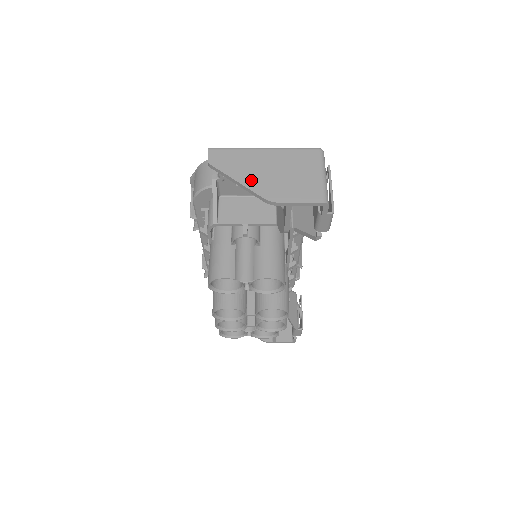
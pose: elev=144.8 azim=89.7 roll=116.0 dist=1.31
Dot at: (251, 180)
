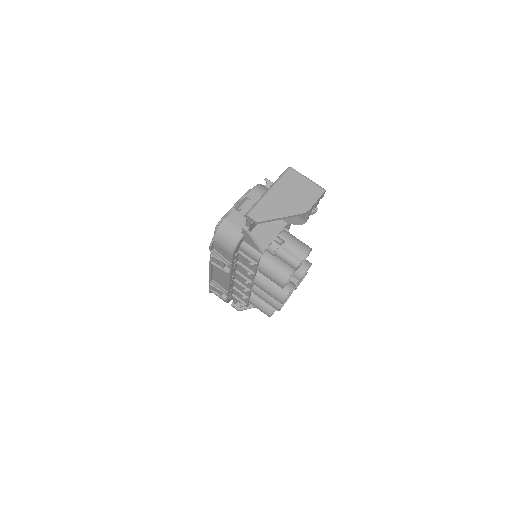
Dot at: (286, 211)
